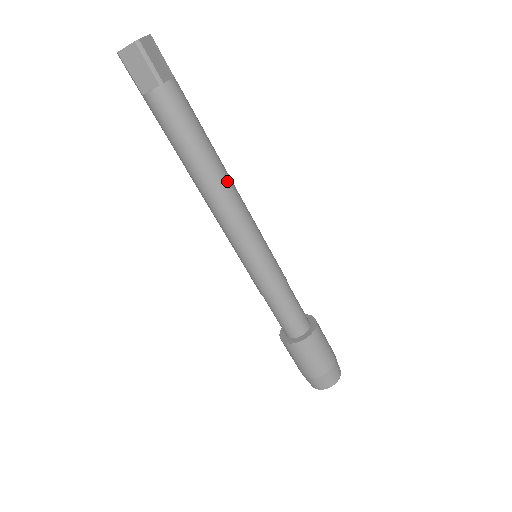
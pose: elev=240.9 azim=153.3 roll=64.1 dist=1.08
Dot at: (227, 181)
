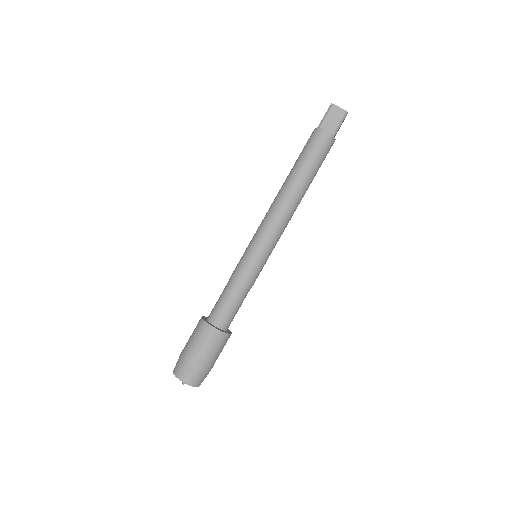
Dot at: (298, 204)
